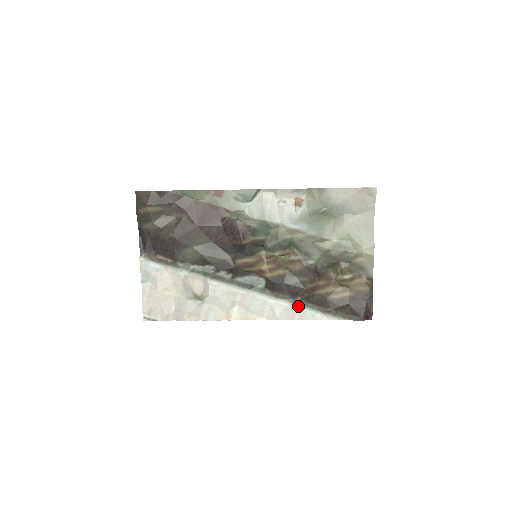
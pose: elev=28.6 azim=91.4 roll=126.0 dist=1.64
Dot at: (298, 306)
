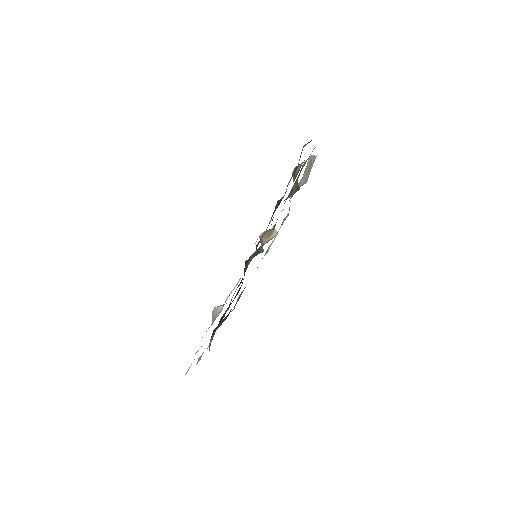
Dot at: (271, 219)
